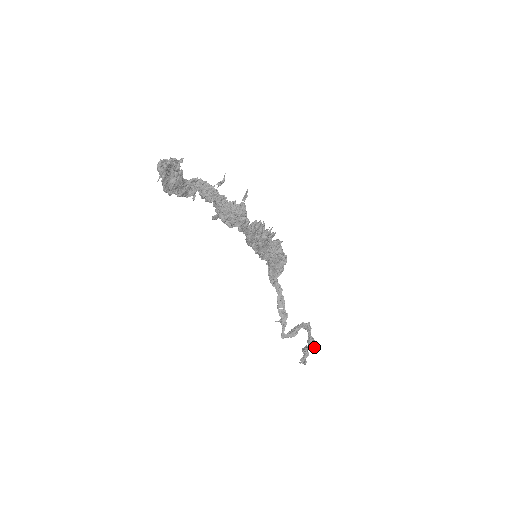
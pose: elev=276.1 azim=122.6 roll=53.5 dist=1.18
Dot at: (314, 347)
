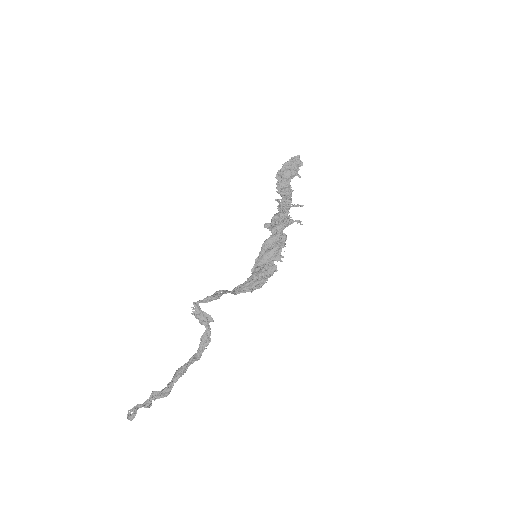
Dot at: (171, 387)
